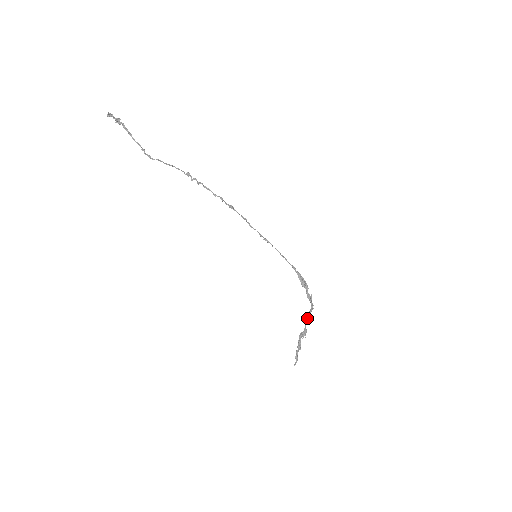
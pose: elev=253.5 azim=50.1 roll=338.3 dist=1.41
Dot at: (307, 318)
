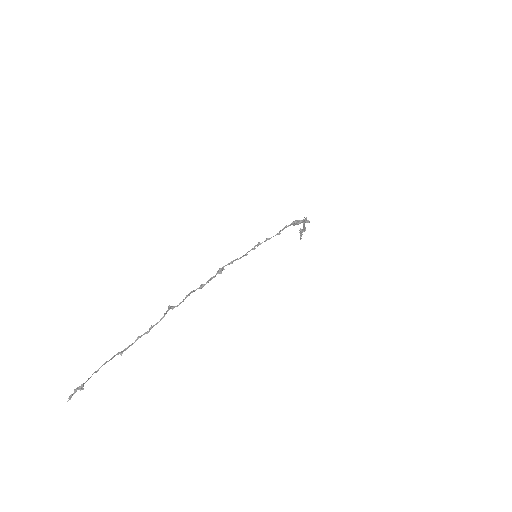
Dot at: (304, 224)
